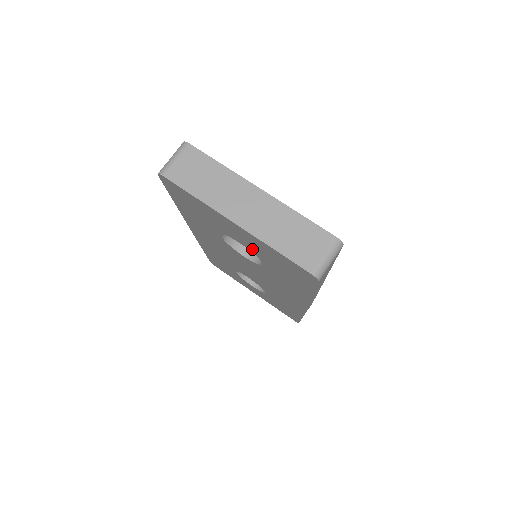
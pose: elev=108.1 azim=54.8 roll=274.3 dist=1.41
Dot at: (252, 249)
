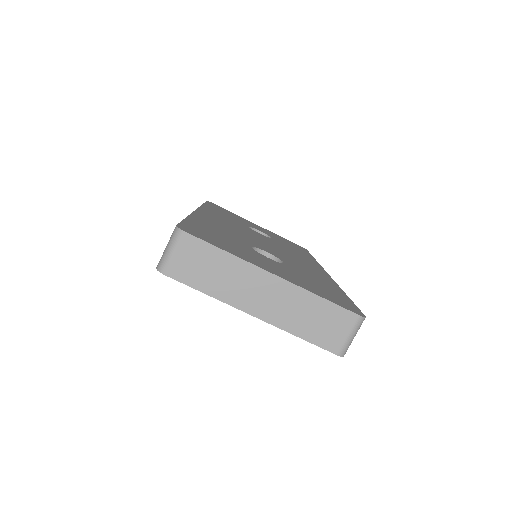
Dot at: occluded
